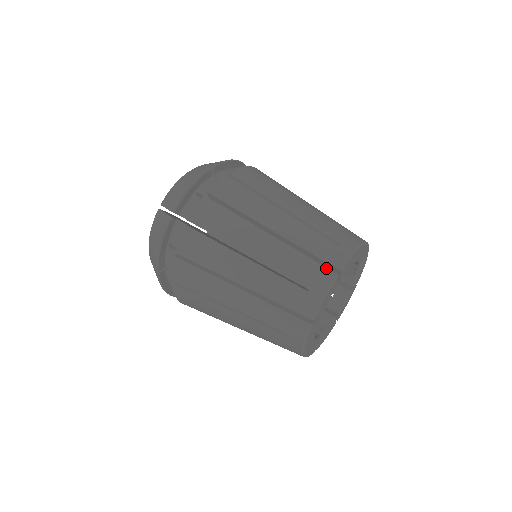
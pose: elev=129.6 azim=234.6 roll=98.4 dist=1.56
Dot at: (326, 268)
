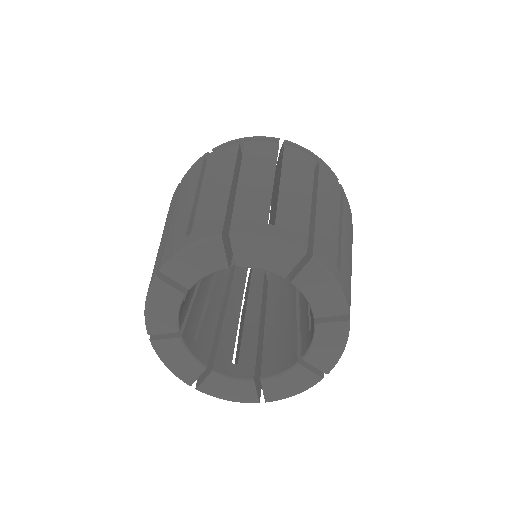
Dot at: (307, 241)
